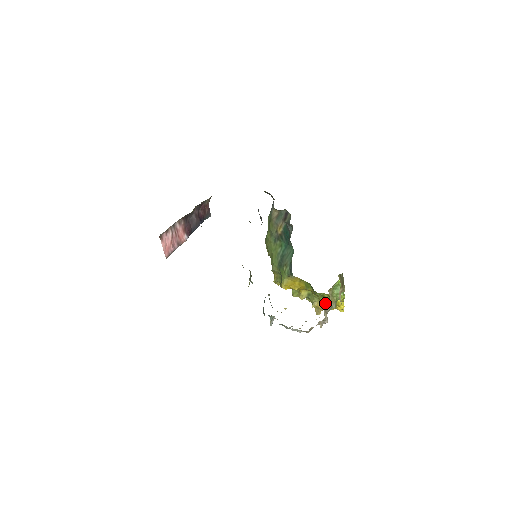
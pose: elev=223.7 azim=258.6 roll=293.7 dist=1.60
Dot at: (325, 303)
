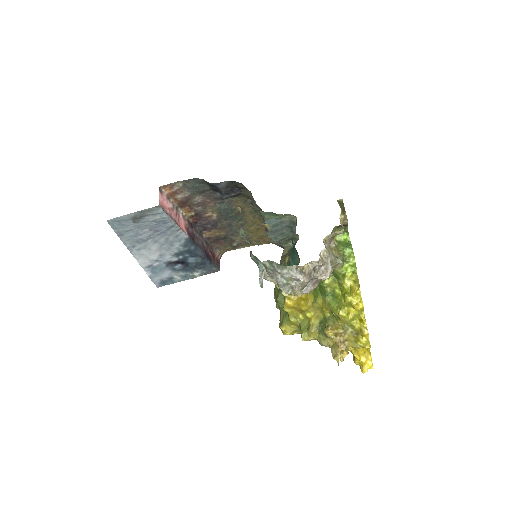
Dot at: (338, 308)
